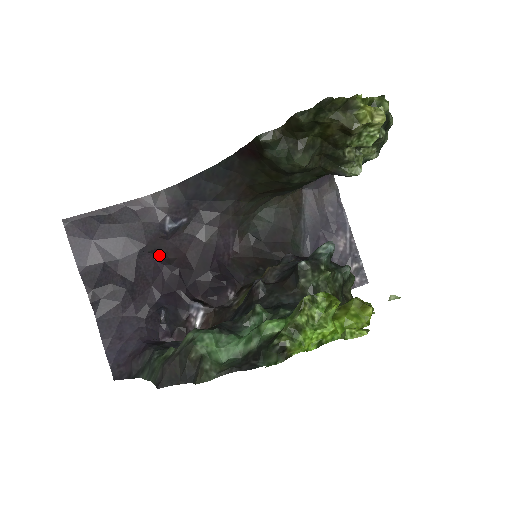
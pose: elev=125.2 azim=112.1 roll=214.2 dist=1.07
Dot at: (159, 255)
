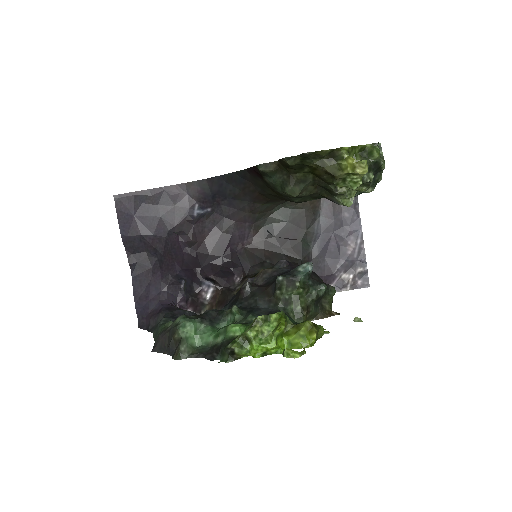
Dot at: (183, 237)
